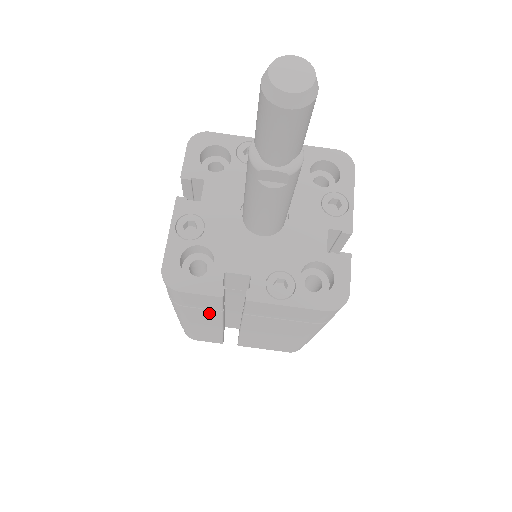
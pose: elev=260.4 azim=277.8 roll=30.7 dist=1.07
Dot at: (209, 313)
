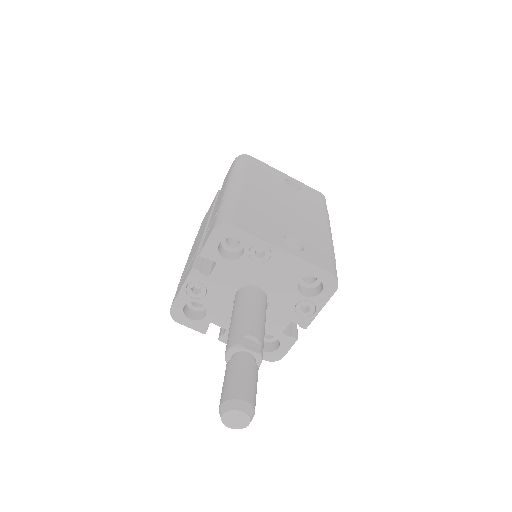
Dot at: occluded
